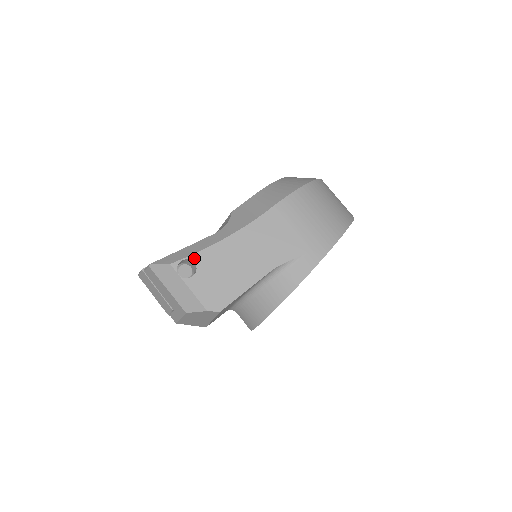
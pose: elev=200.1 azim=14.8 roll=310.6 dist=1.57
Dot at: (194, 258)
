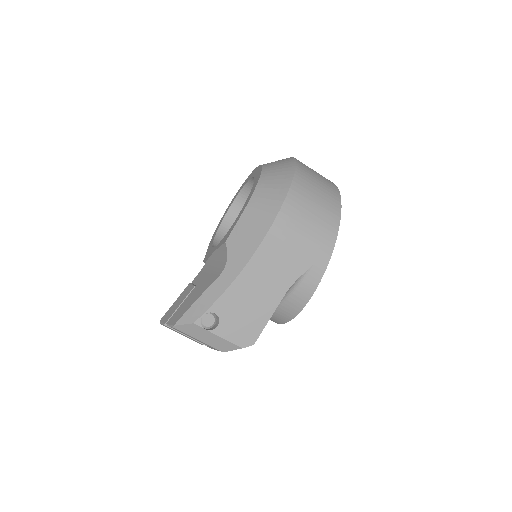
Dot at: (213, 310)
